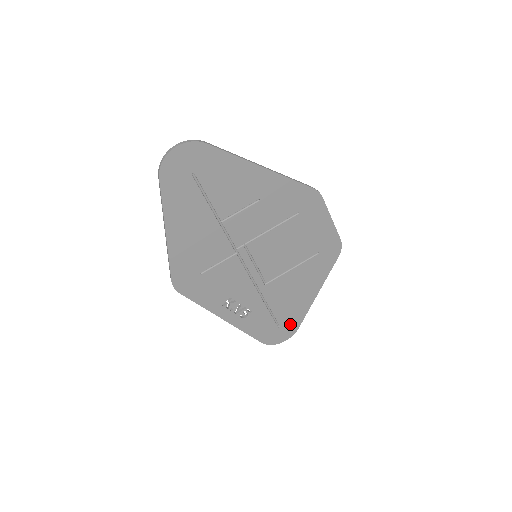
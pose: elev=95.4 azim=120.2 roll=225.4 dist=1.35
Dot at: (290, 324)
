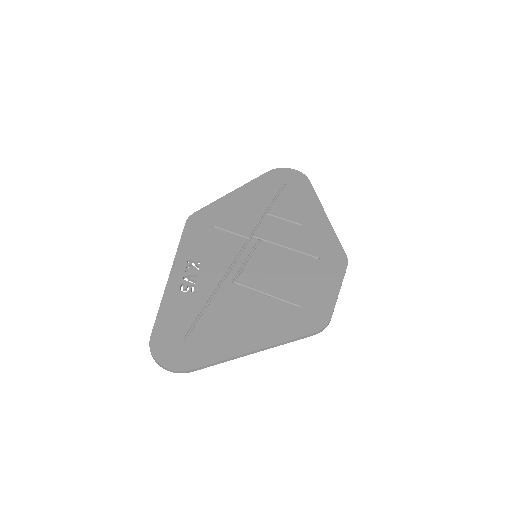
Dot at: (195, 352)
